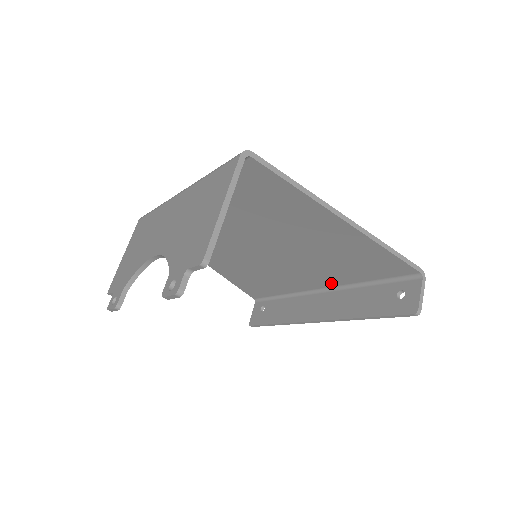
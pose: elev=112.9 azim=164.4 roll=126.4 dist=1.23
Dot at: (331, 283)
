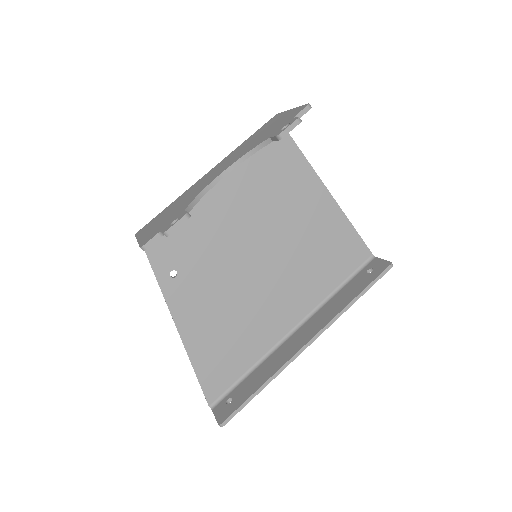
Dot at: (305, 309)
